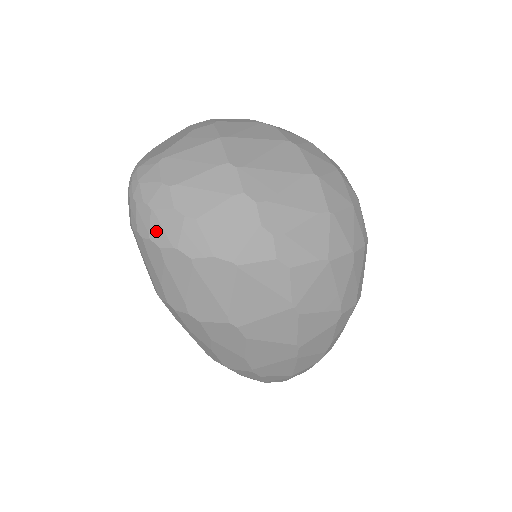
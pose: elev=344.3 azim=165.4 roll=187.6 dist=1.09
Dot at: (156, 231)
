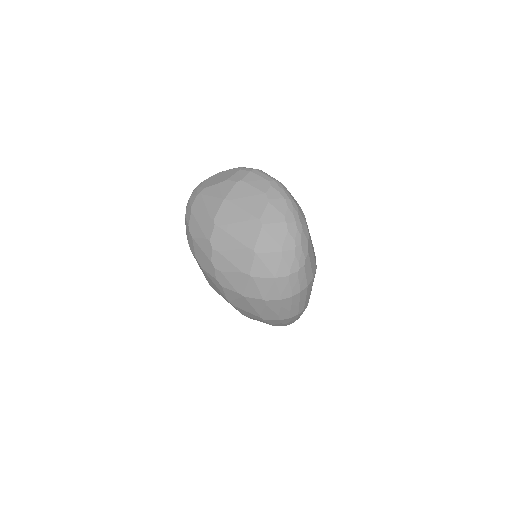
Dot at: (186, 228)
